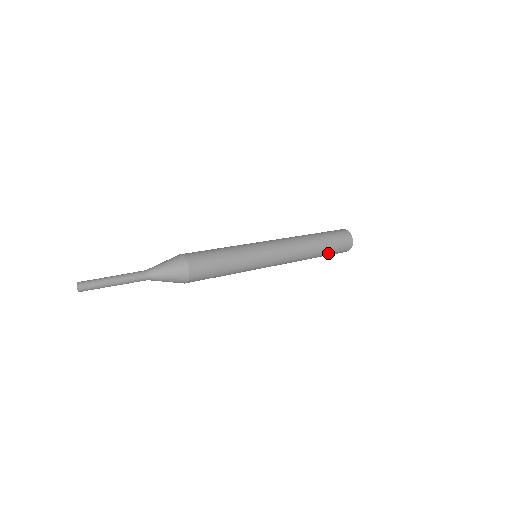
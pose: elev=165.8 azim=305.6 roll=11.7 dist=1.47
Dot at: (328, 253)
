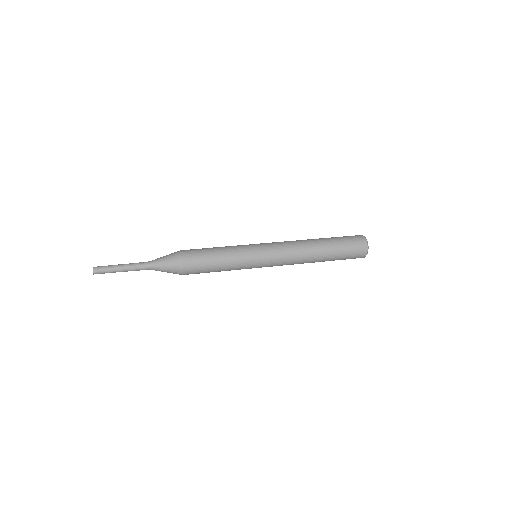
Dot at: (336, 259)
